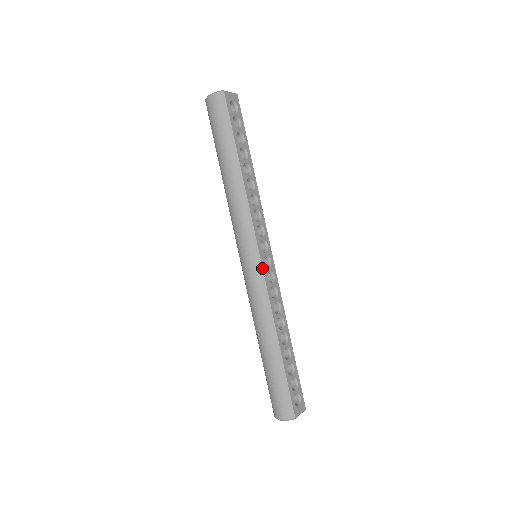
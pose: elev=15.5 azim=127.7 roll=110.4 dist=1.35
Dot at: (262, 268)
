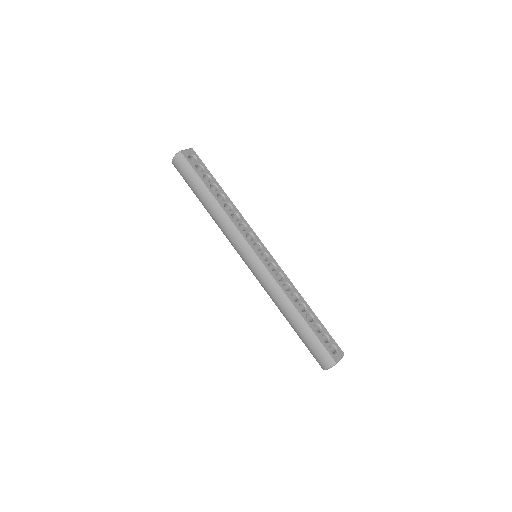
Dot at: (262, 263)
